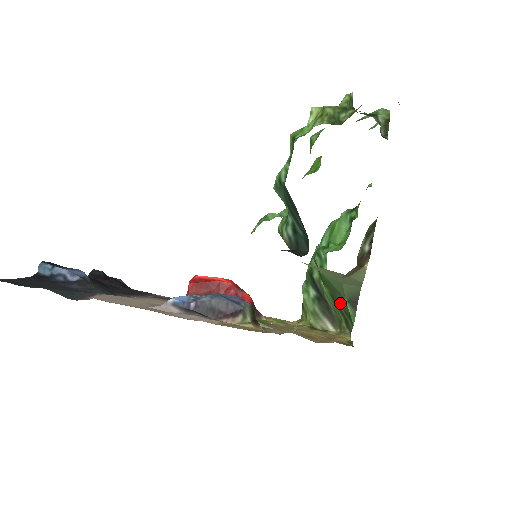
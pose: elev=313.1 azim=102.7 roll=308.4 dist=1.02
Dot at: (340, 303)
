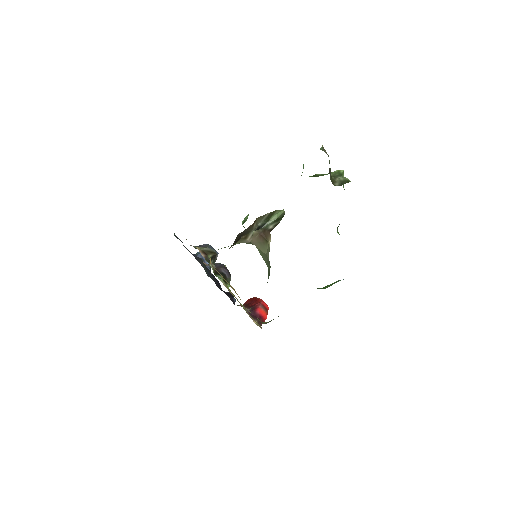
Dot at: occluded
